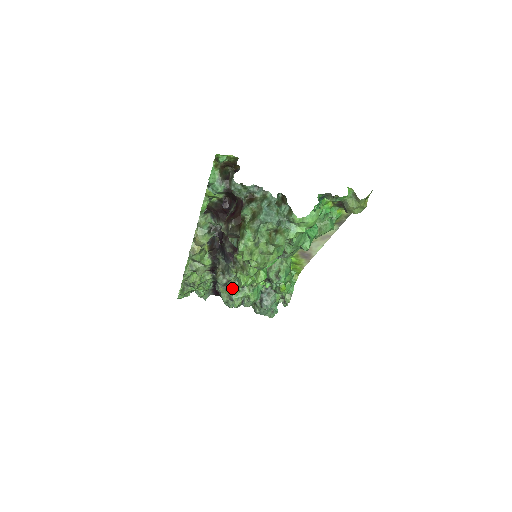
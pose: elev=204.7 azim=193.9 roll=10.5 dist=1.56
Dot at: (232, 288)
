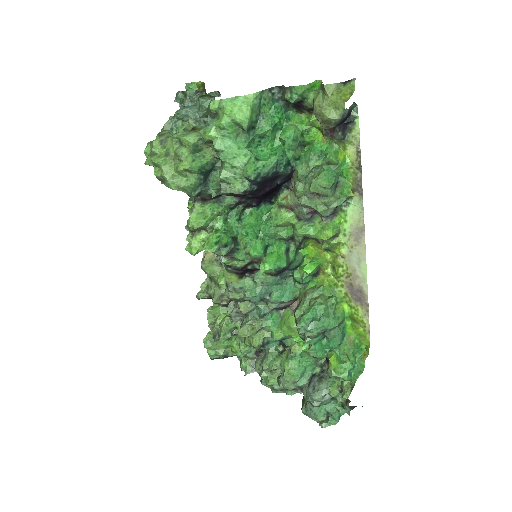
Dot at: (243, 324)
